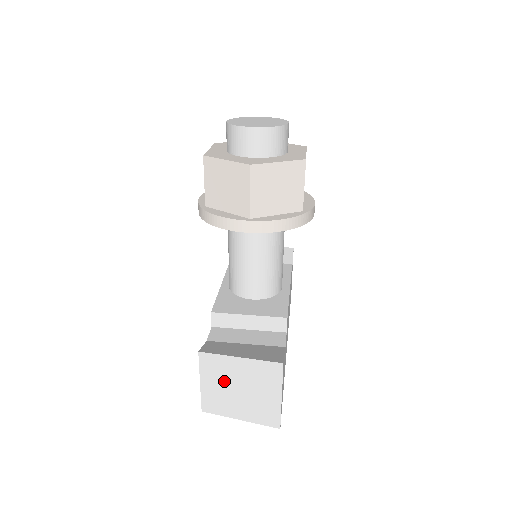
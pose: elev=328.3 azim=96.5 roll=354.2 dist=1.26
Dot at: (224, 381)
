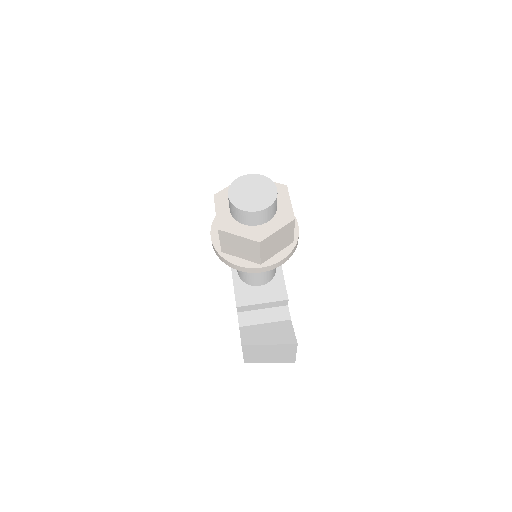
Dot at: (259, 352)
